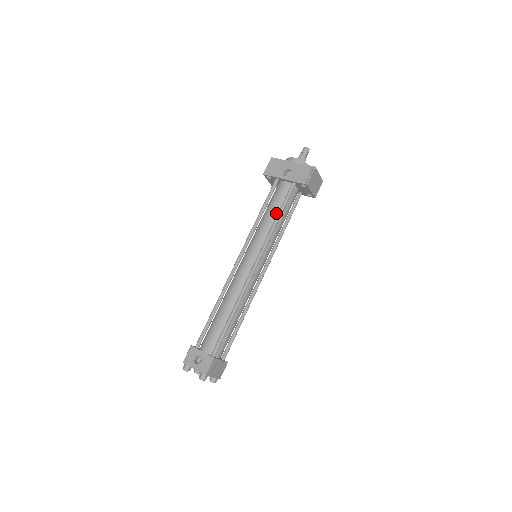
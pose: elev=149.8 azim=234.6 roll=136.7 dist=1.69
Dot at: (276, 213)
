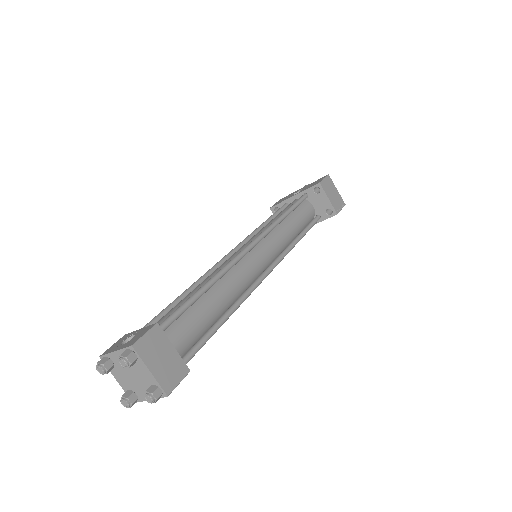
Dot at: occluded
